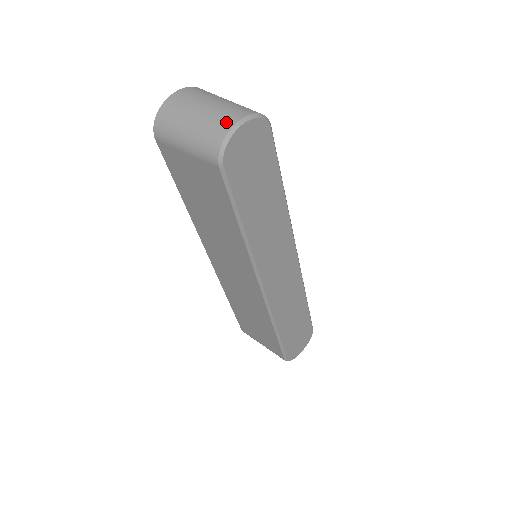
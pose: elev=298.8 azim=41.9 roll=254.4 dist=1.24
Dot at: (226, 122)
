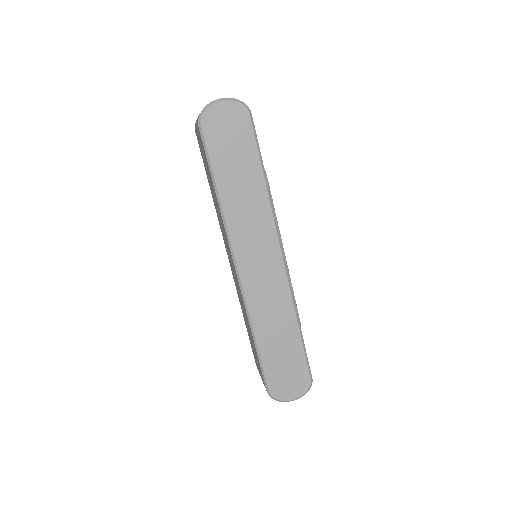
Dot at: occluded
